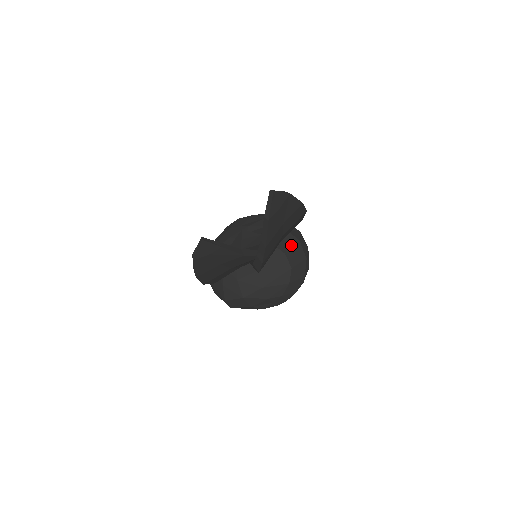
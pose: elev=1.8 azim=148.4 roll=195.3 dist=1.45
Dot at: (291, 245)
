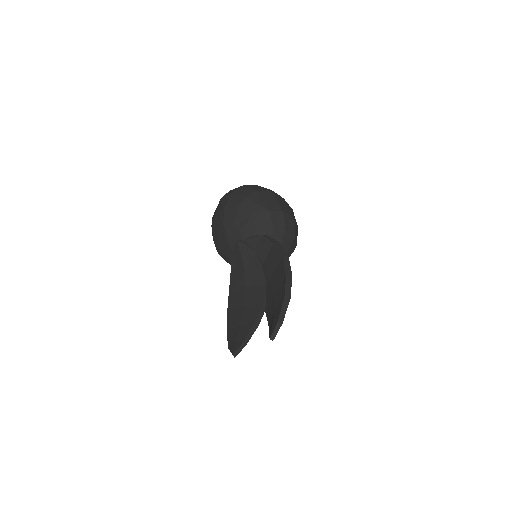
Dot at: (281, 239)
